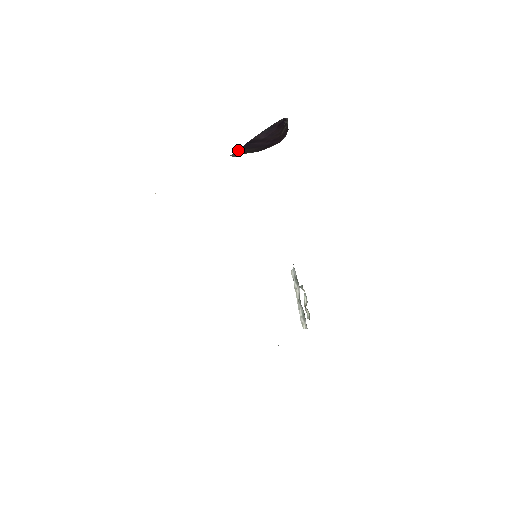
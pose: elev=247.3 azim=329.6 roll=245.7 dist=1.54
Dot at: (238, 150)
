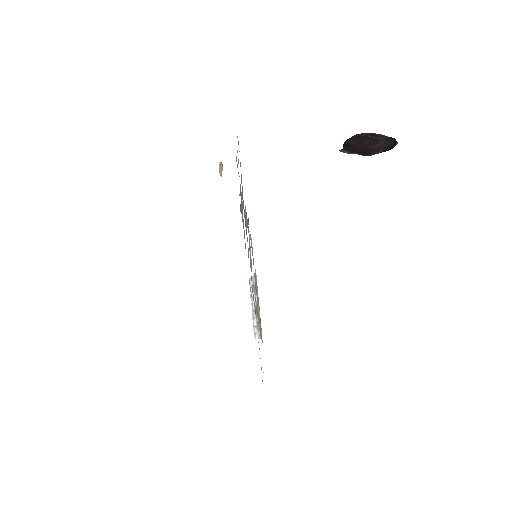
Dot at: (344, 148)
